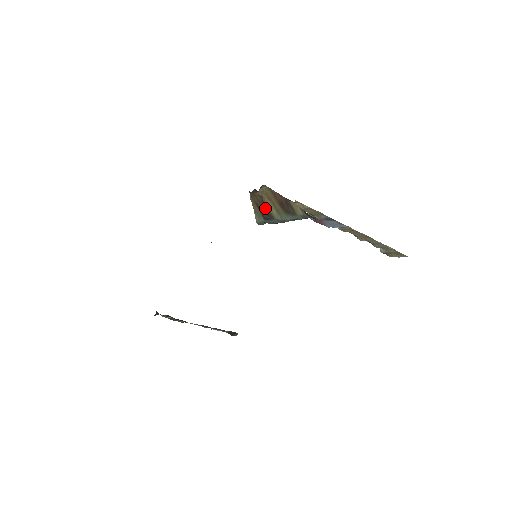
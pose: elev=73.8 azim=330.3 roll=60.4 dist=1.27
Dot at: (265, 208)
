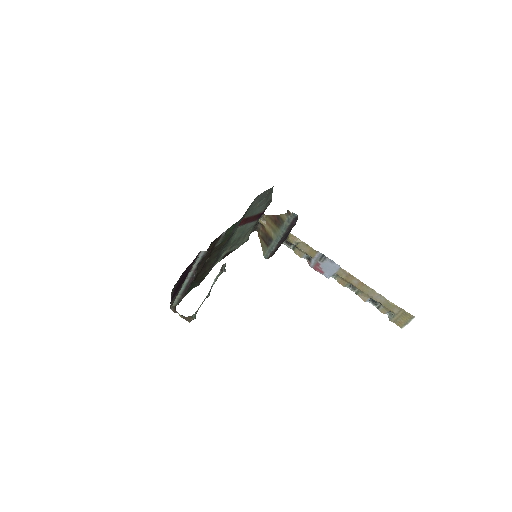
Dot at: (267, 236)
